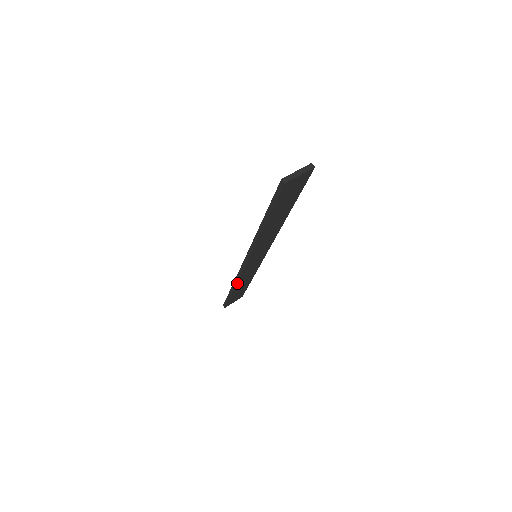
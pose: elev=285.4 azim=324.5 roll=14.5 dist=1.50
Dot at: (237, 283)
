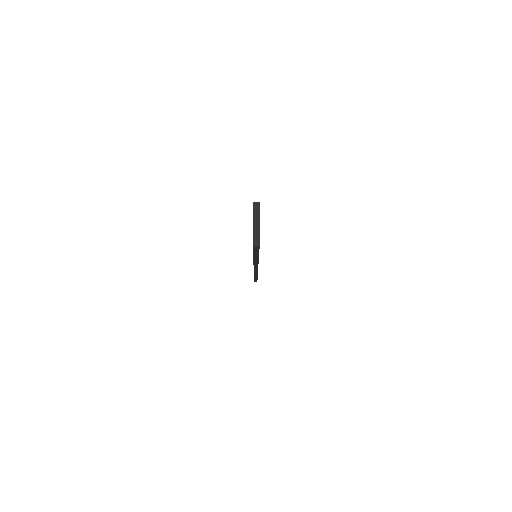
Dot at: occluded
